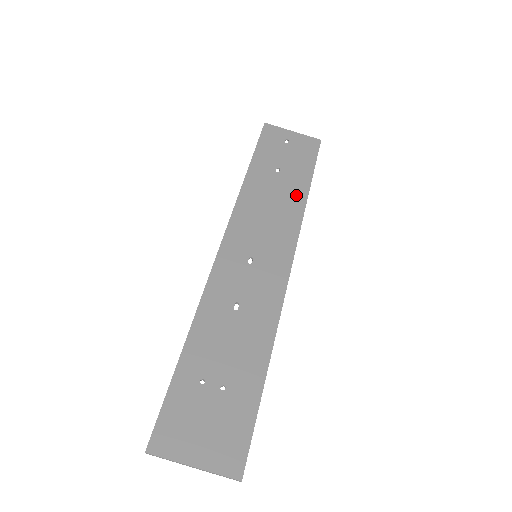
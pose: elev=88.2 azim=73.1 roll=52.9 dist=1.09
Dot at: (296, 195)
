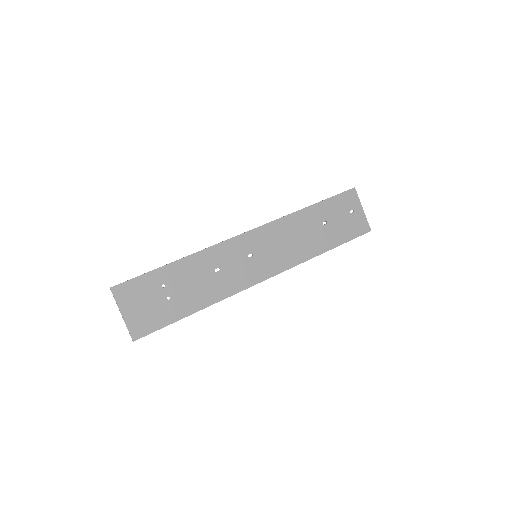
Dot at: (316, 247)
